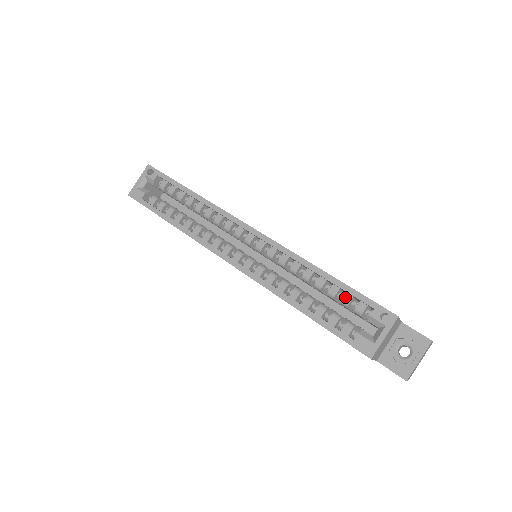
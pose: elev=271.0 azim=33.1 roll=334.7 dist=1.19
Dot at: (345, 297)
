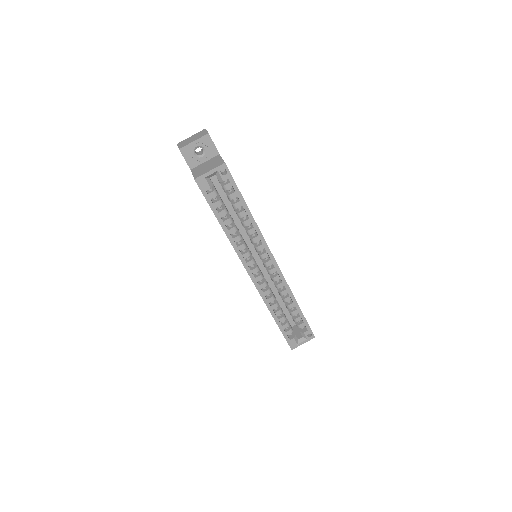
Dot at: (298, 318)
